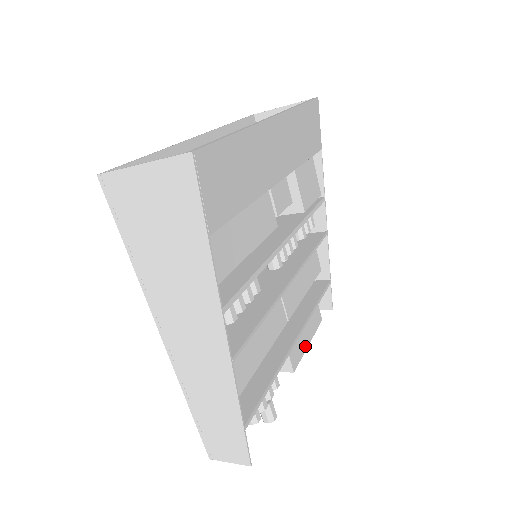
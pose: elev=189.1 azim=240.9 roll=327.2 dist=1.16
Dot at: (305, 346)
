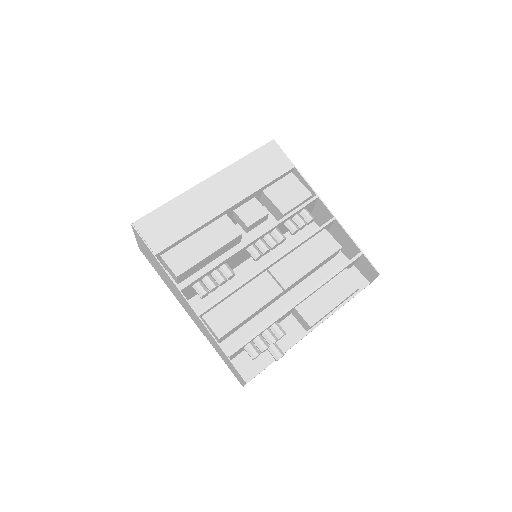
Dot at: (329, 307)
